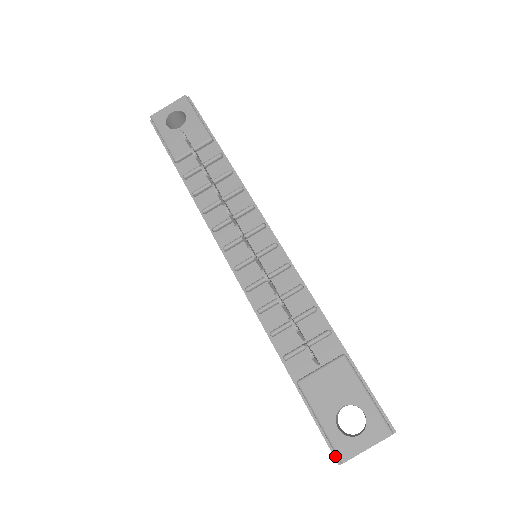
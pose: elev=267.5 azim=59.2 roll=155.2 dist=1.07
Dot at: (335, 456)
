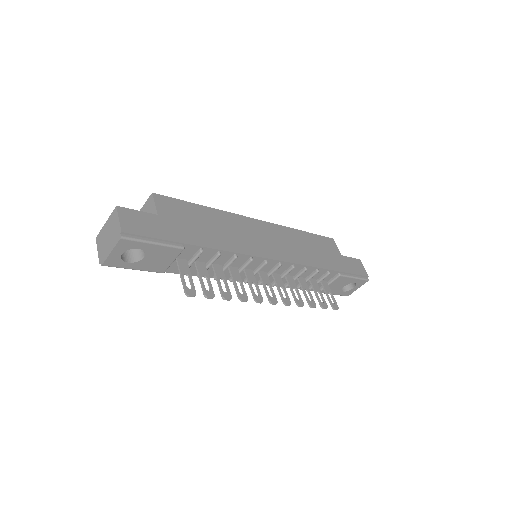
Dot at: (343, 295)
